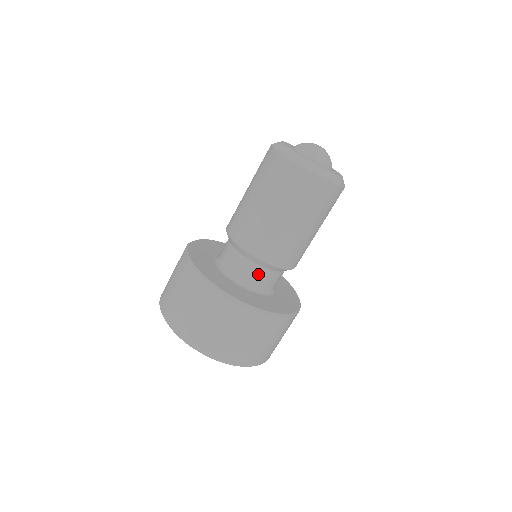
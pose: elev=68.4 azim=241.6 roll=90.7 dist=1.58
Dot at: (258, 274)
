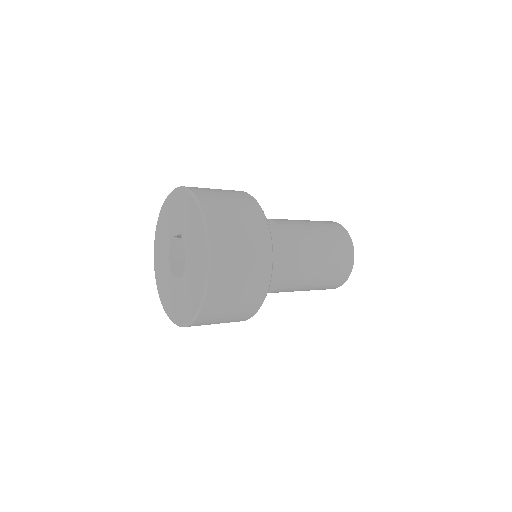
Dot at: occluded
